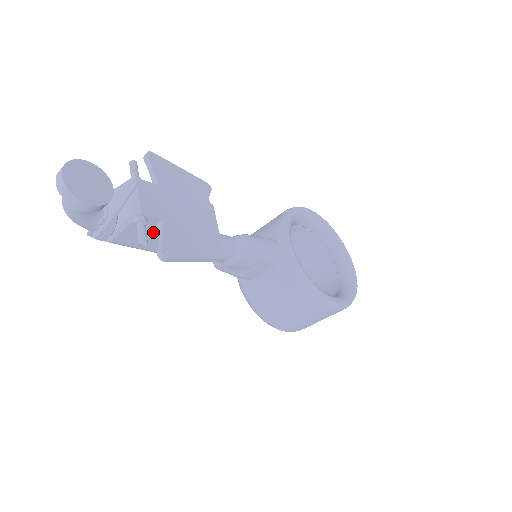
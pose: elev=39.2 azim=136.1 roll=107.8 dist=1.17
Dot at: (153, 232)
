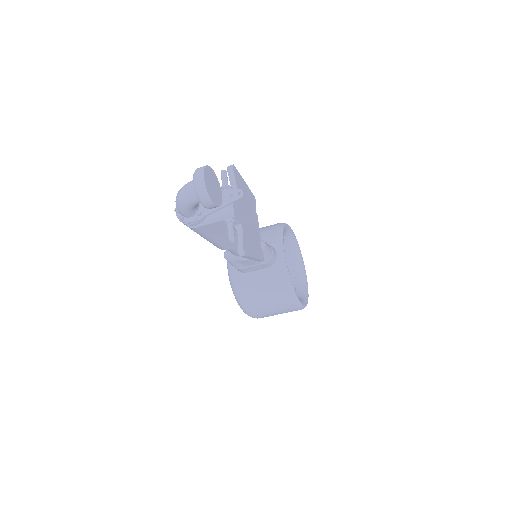
Dot at: (226, 229)
